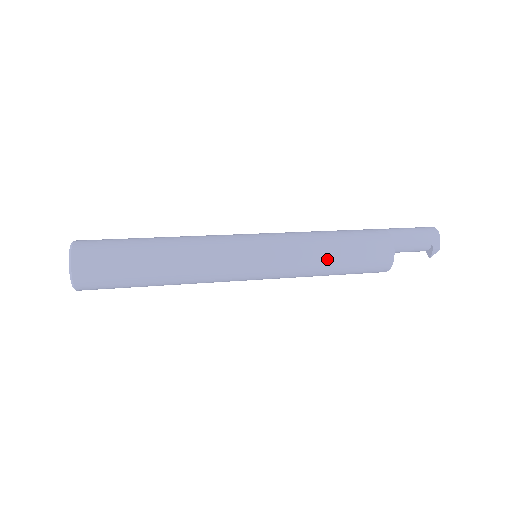
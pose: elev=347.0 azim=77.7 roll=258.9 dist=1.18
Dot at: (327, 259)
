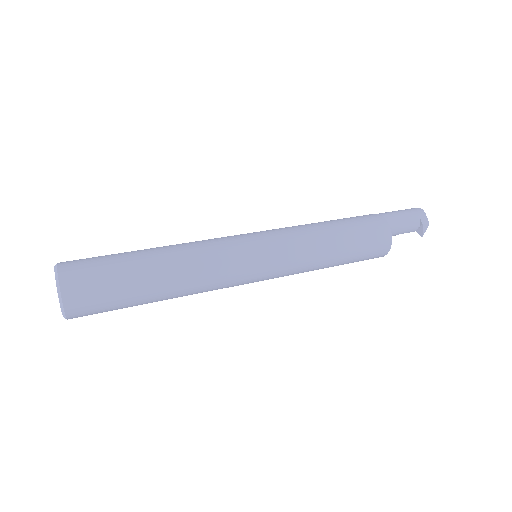
Dot at: (329, 242)
